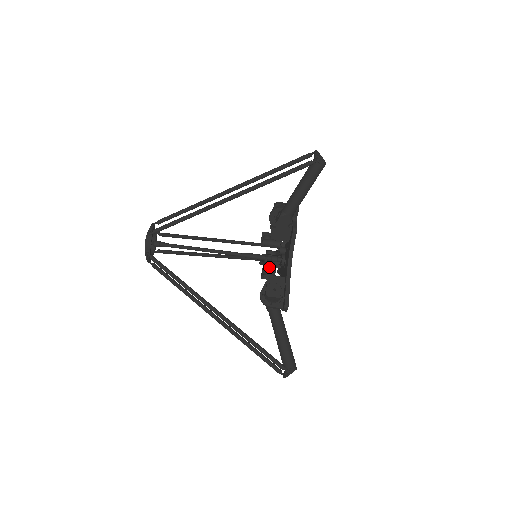
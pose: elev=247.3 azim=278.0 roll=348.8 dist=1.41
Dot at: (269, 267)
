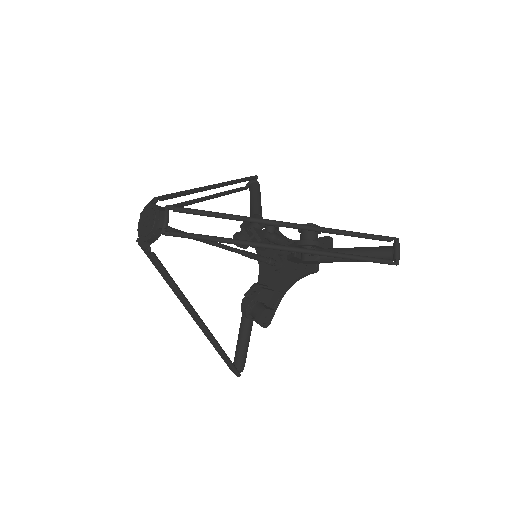
Dot at: occluded
